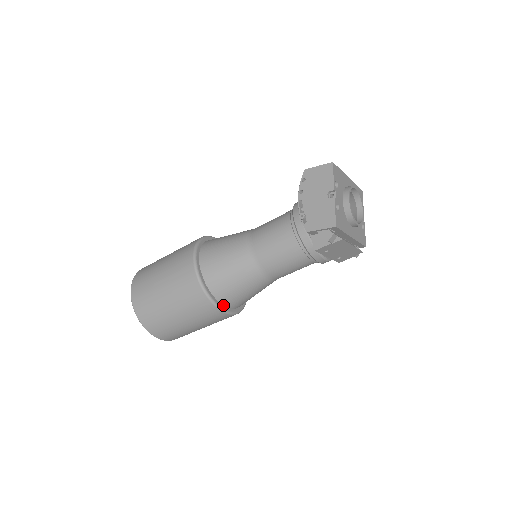
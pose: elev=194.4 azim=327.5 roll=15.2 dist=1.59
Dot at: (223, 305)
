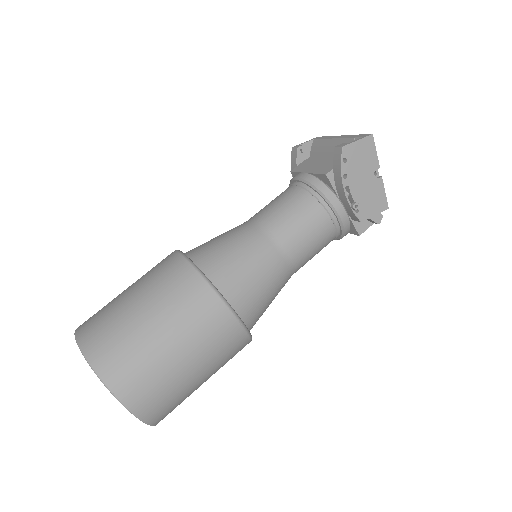
Dot at: occluded
